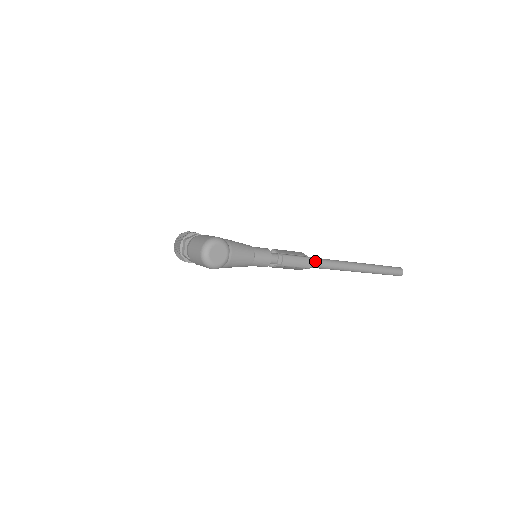
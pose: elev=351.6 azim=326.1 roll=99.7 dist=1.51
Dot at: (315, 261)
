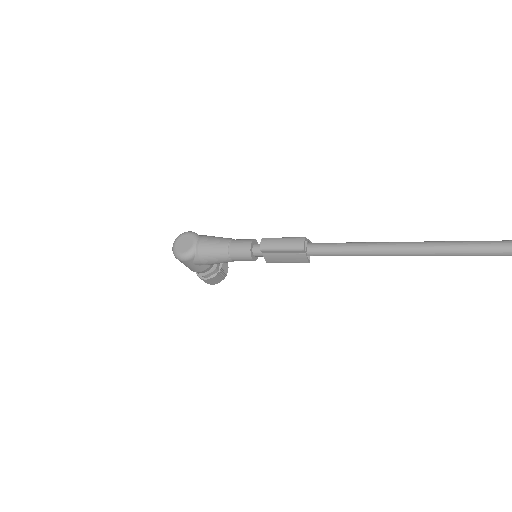
Dot at: (323, 244)
